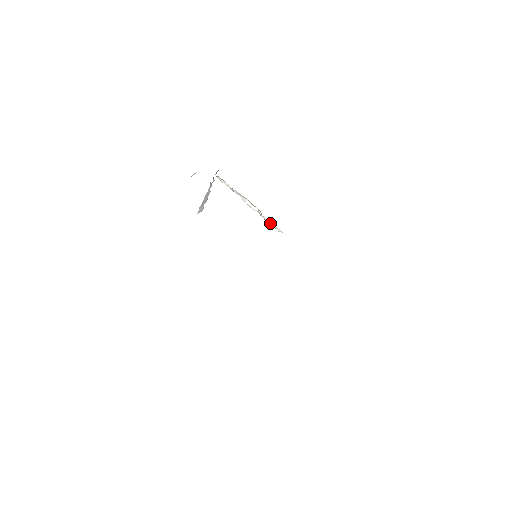
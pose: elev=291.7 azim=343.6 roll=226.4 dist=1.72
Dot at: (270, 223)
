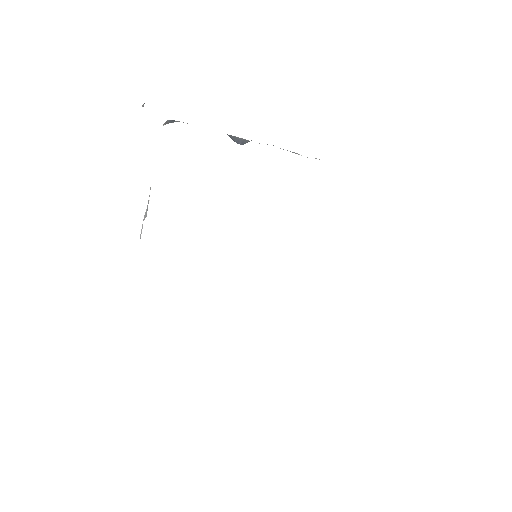
Dot at: occluded
